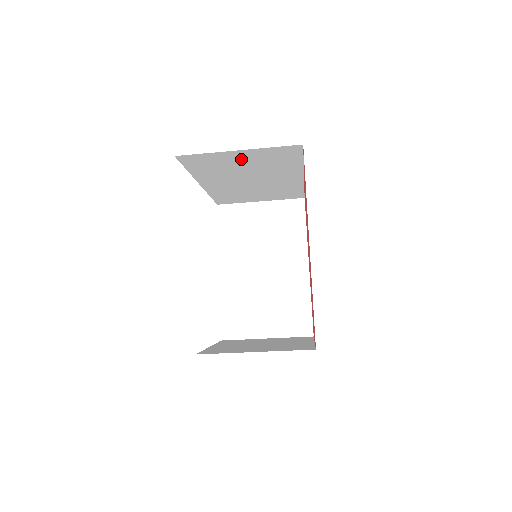
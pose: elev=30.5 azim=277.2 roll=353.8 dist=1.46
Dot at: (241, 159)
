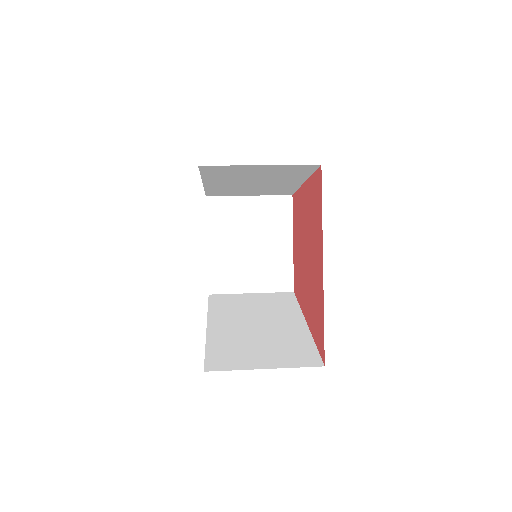
Dot at: occluded
